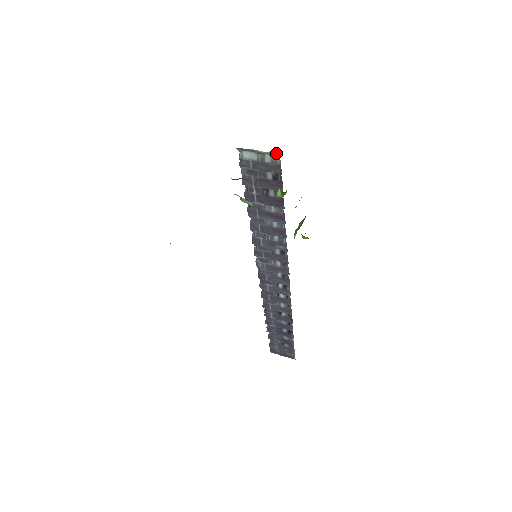
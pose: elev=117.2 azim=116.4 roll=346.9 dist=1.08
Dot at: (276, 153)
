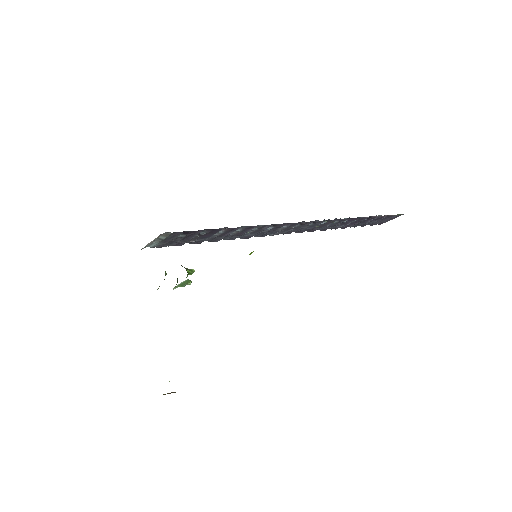
Dot at: (159, 236)
